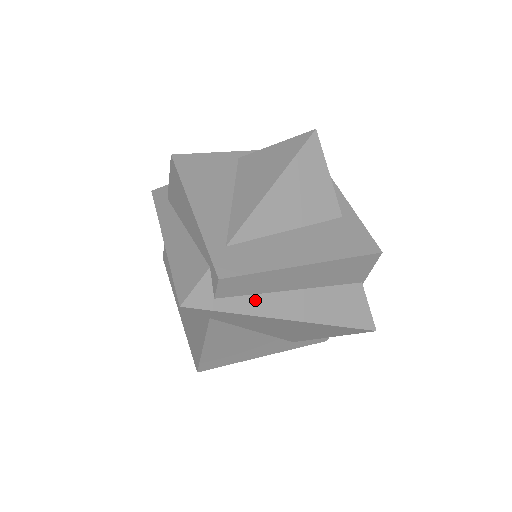
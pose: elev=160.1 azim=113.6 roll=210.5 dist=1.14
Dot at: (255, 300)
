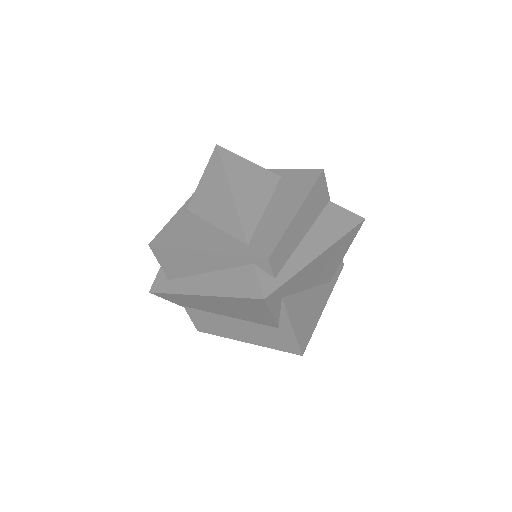
Dot at: (294, 259)
